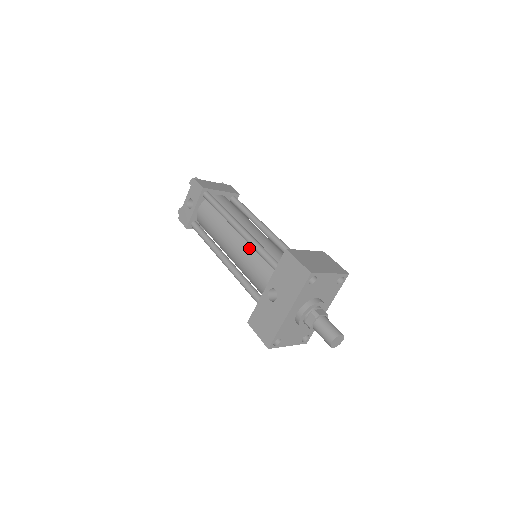
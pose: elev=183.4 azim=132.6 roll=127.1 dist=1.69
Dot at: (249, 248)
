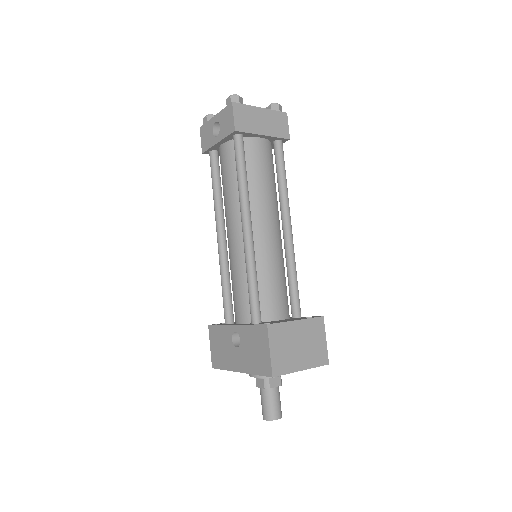
Dot at: occluded
